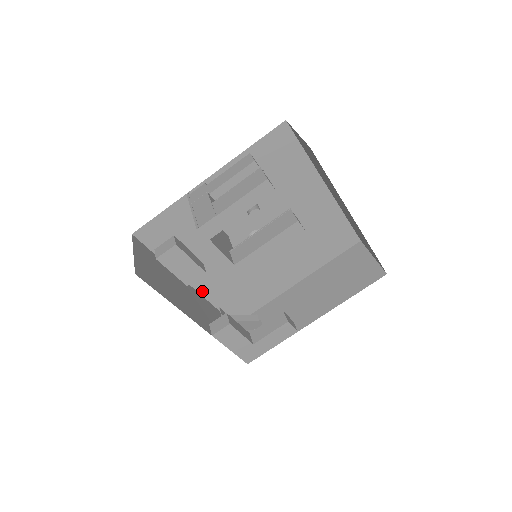
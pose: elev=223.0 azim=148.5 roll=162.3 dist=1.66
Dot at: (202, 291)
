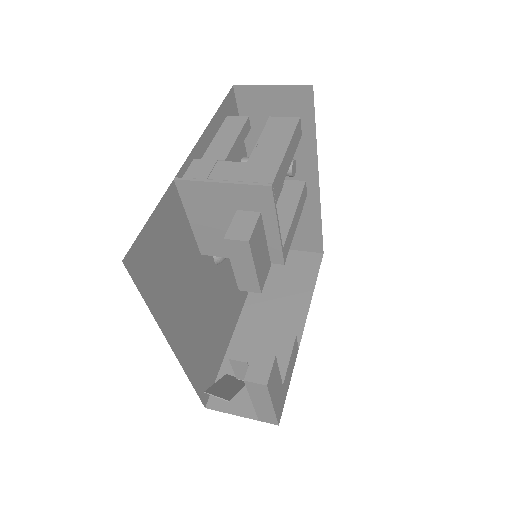
Dot at: (182, 359)
